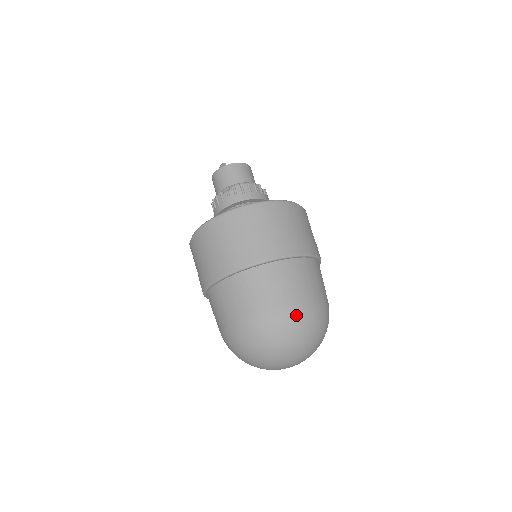
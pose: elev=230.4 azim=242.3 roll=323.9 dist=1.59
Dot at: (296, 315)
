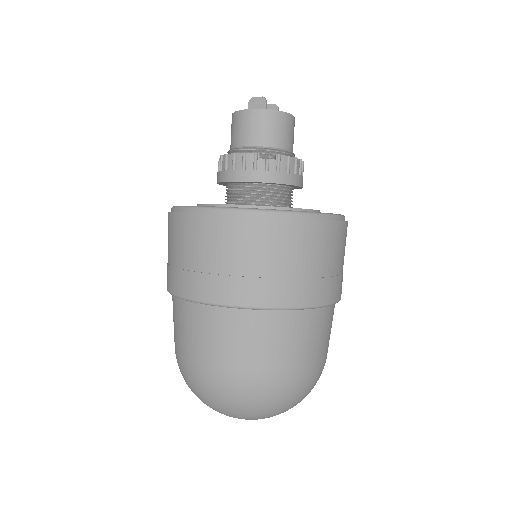
Dot at: (308, 381)
